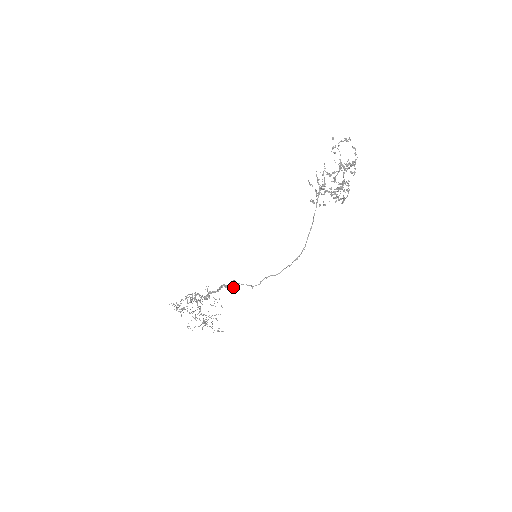
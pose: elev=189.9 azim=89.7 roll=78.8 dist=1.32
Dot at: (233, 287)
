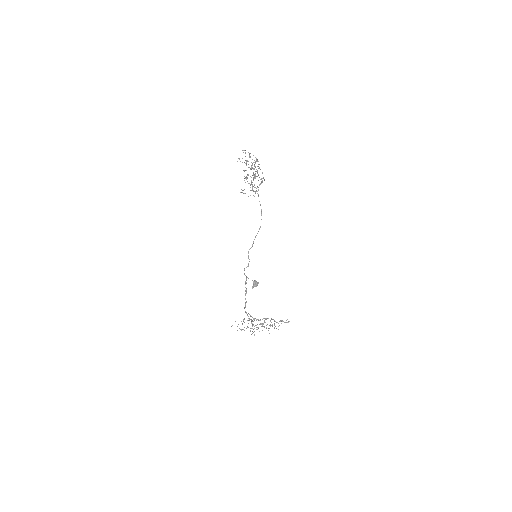
Dot at: (246, 279)
